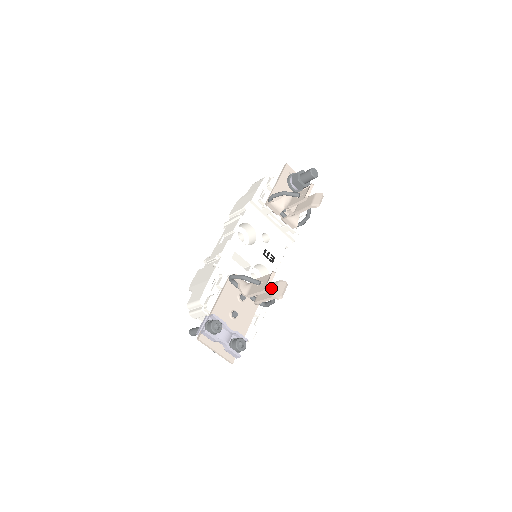
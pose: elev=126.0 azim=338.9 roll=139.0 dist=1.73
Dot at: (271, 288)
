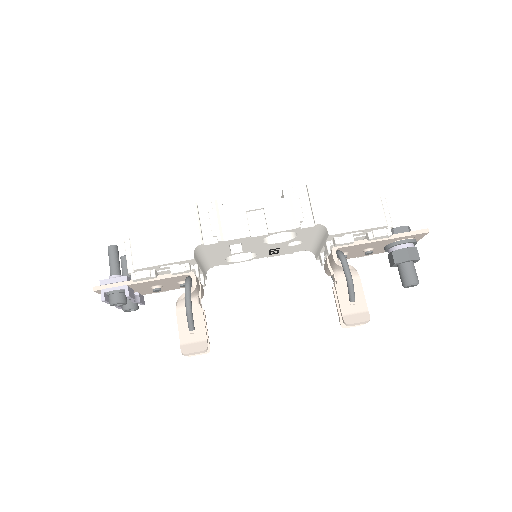
Dot at: occluded
